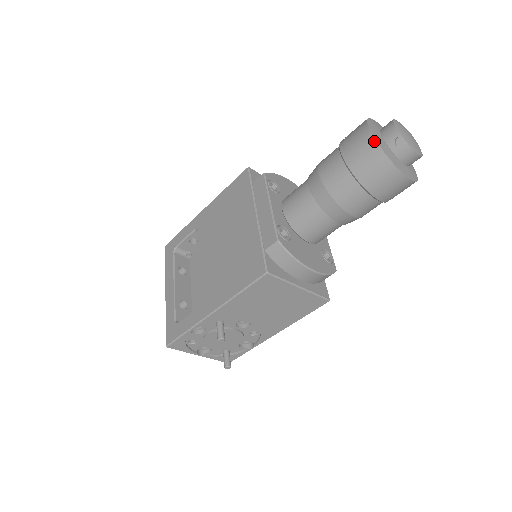
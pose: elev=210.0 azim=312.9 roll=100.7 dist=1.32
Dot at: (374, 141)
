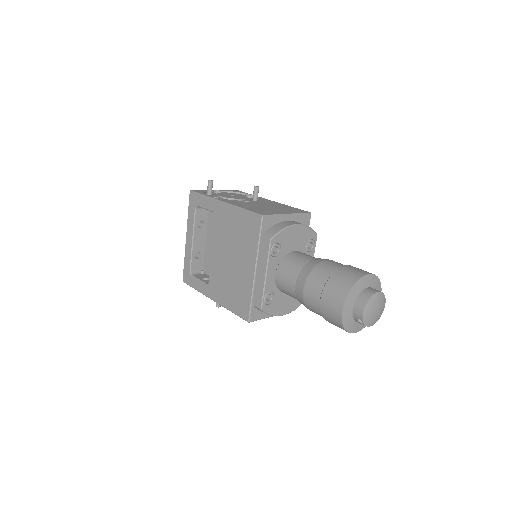
Dot at: (341, 320)
